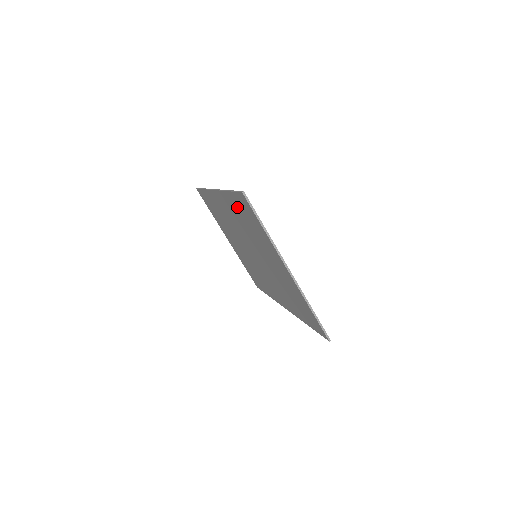
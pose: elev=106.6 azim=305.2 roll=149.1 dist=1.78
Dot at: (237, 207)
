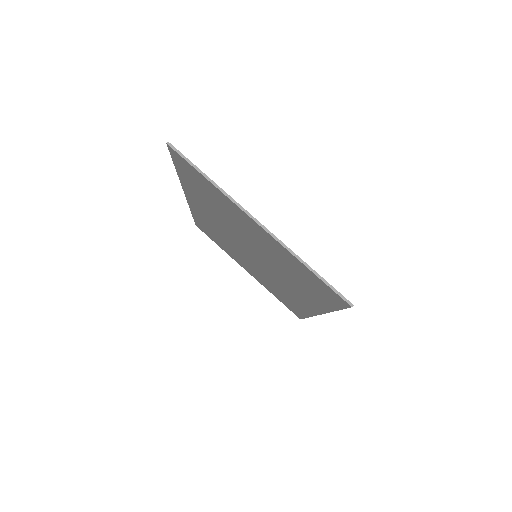
Dot at: (192, 185)
